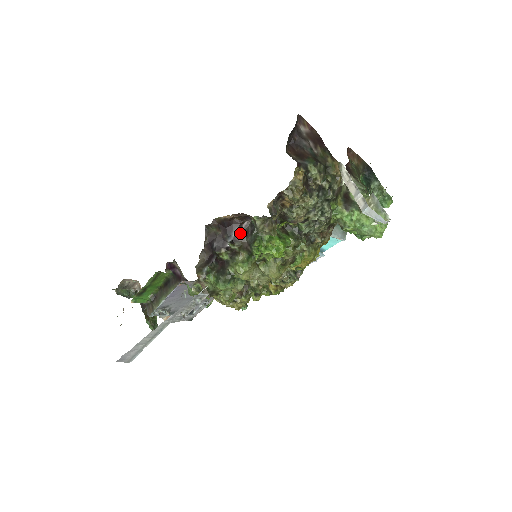
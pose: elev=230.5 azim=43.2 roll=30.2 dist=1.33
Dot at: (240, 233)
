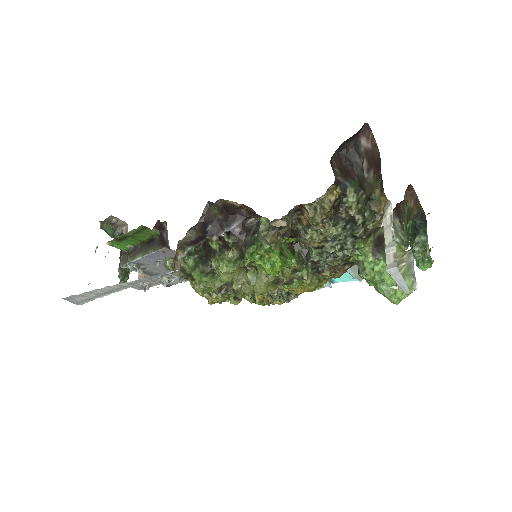
Dot at: (241, 227)
